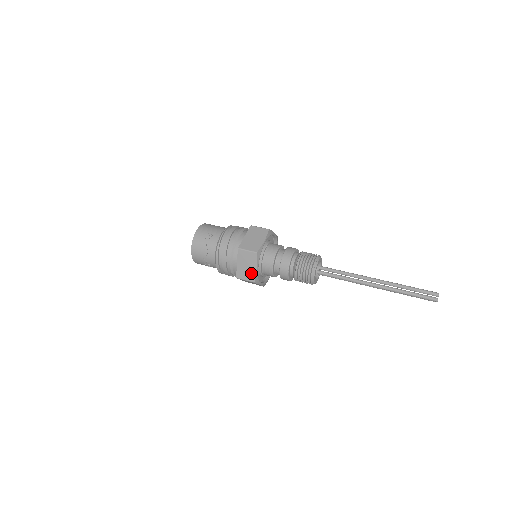
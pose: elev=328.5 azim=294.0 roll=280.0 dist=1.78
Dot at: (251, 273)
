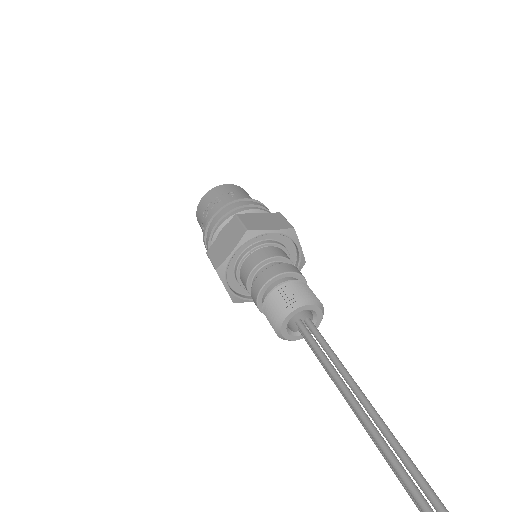
Dot at: (222, 255)
